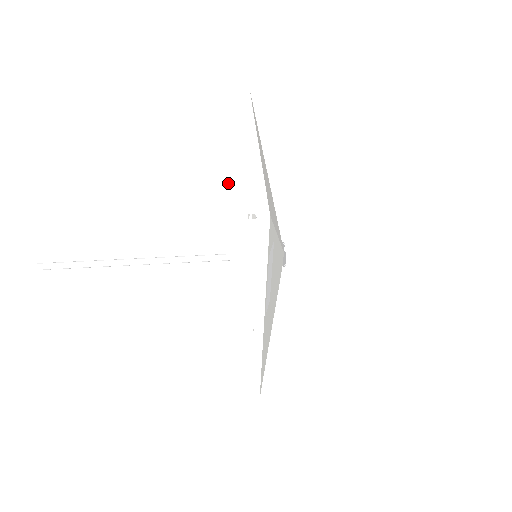
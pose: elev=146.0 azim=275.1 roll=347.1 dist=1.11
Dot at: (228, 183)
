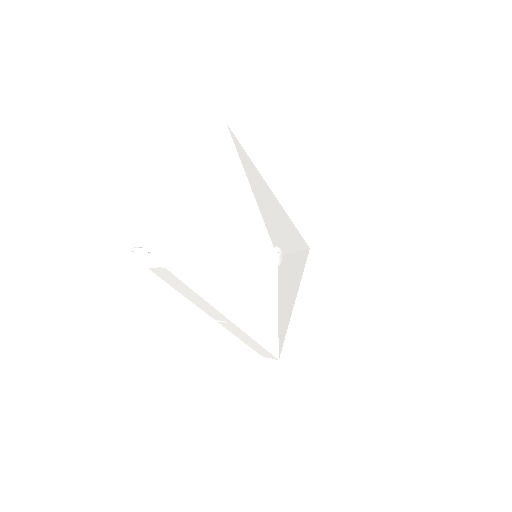
Dot at: occluded
